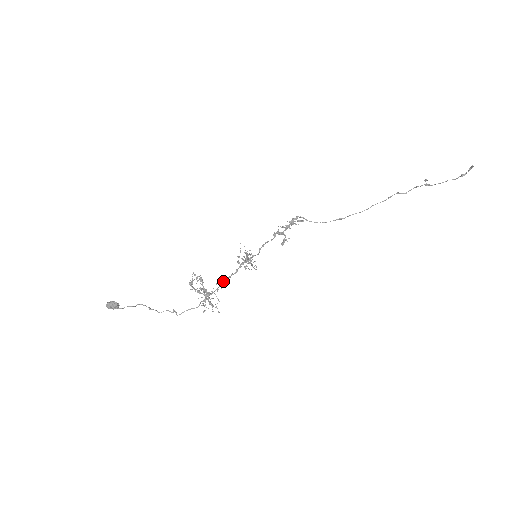
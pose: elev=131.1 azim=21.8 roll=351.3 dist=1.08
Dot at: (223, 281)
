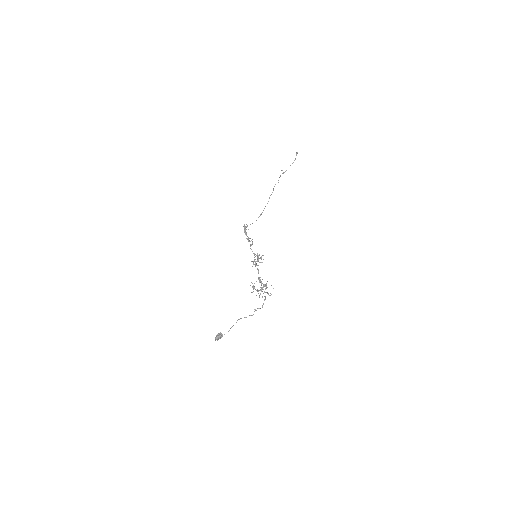
Dot at: (259, 278)
